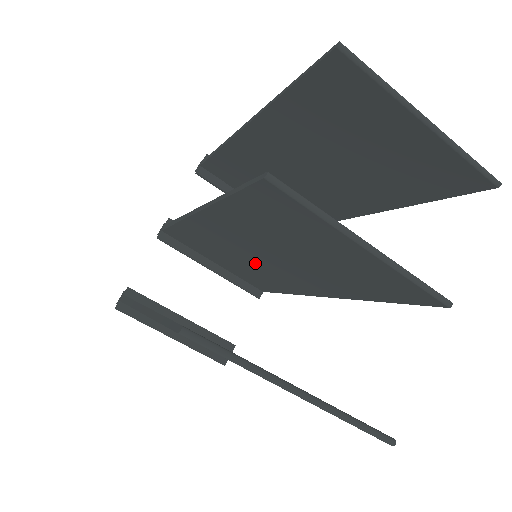
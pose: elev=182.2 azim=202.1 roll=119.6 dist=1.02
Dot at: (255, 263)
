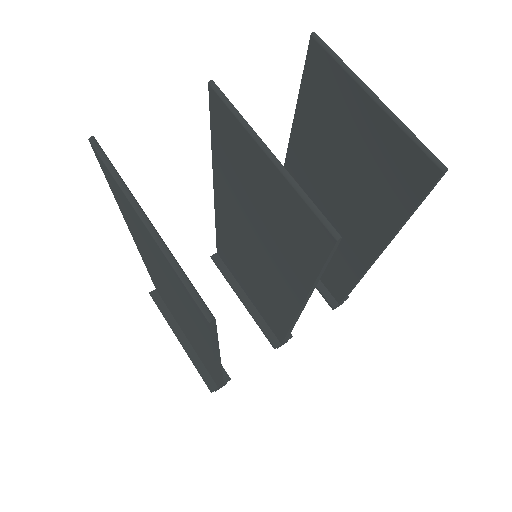
Dot at: (257, 268)
